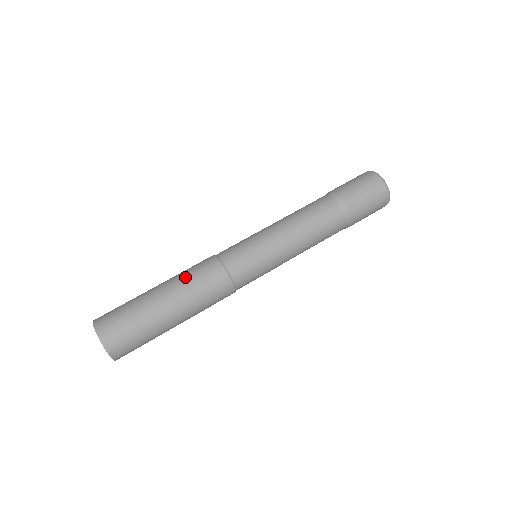
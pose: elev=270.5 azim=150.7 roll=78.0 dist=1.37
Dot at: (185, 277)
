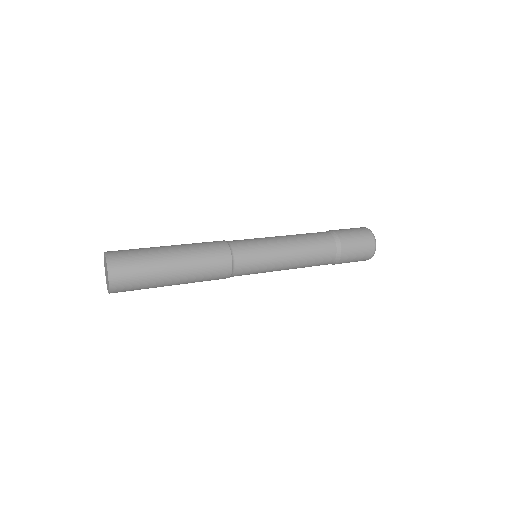
Dot at: (192, 243)
